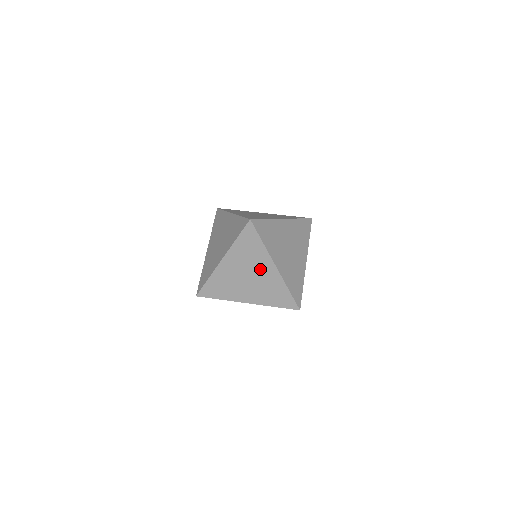
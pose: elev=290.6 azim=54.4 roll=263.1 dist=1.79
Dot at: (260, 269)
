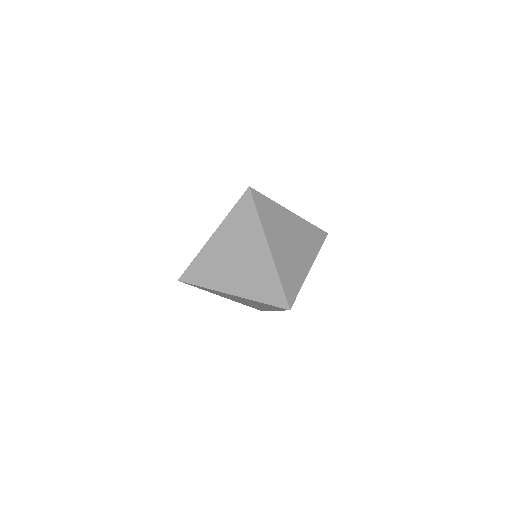
Dot at: (251, 250)
